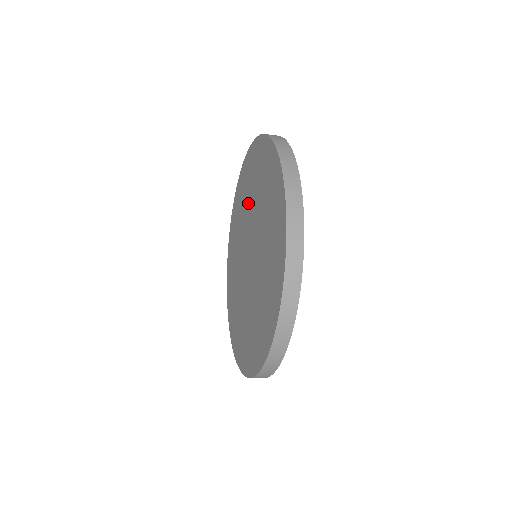
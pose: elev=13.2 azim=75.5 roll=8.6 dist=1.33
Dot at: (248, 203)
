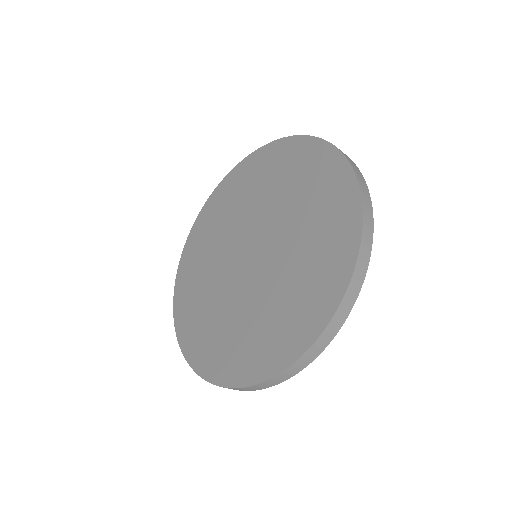
Dot at: (252, 201)
